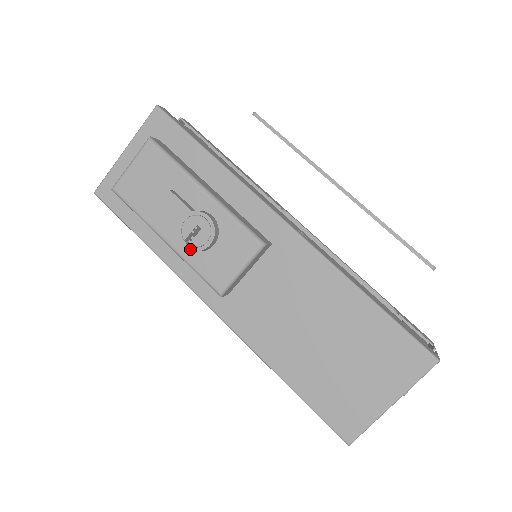
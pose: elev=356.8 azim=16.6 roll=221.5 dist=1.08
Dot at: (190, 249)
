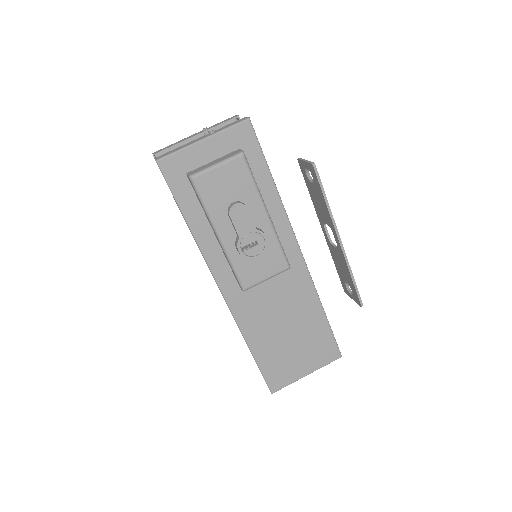
Dot at: (242, 255)
